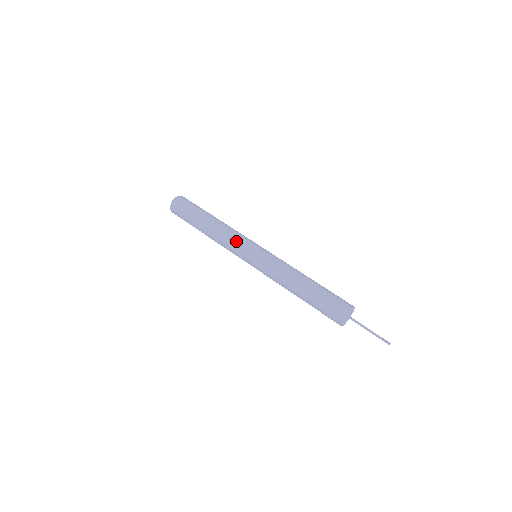
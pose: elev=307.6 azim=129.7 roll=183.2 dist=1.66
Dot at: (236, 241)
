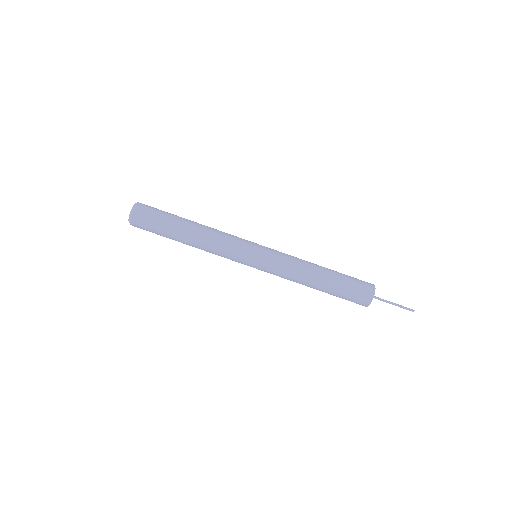
Dot at: (229, 257)
